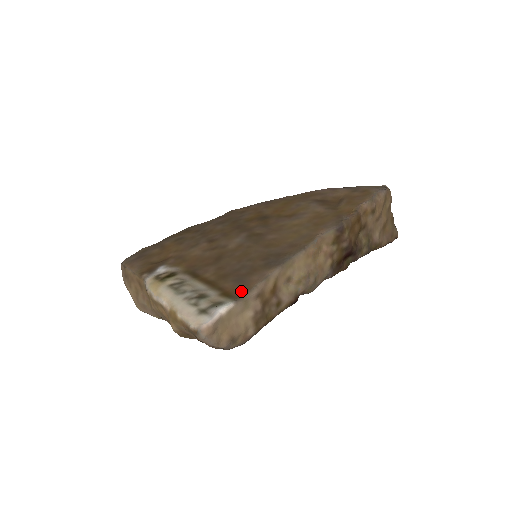
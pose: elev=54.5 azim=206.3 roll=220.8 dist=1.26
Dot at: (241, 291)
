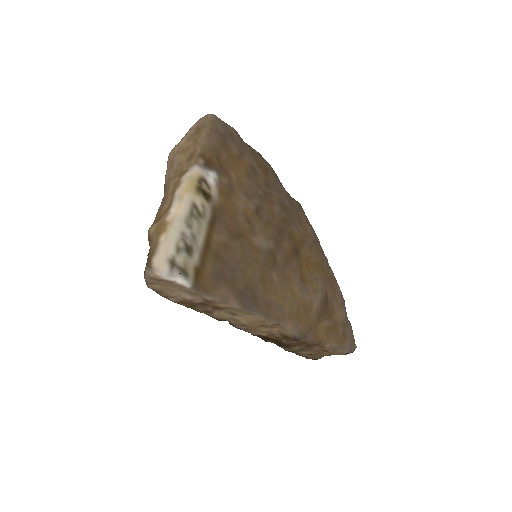
Dot at: (205, 286)
